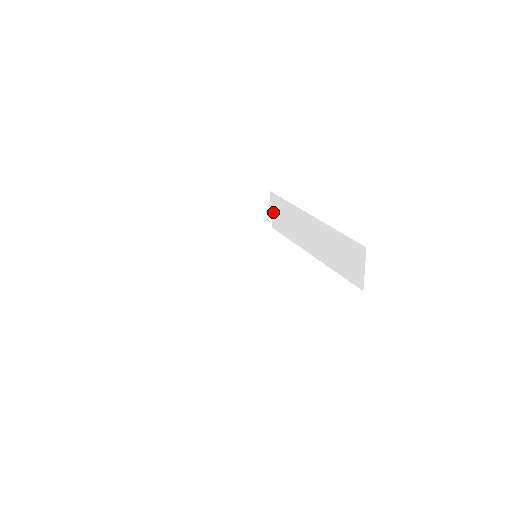
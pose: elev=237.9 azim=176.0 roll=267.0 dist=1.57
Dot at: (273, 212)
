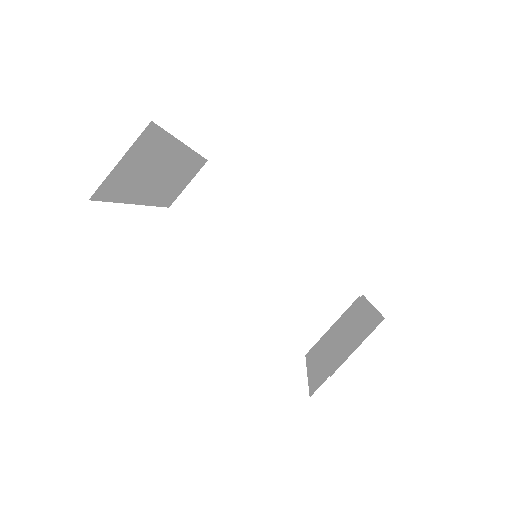
Dot at: (192, 189)
